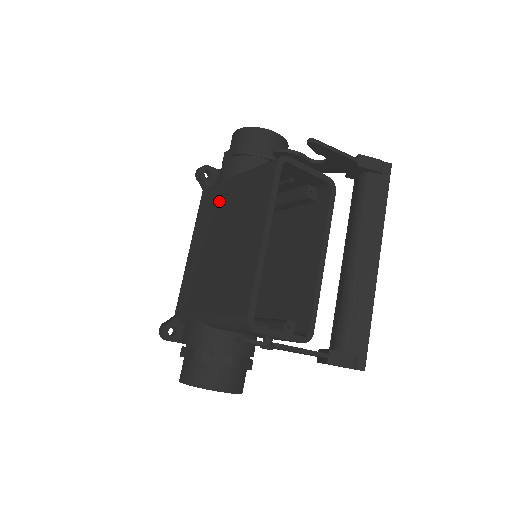
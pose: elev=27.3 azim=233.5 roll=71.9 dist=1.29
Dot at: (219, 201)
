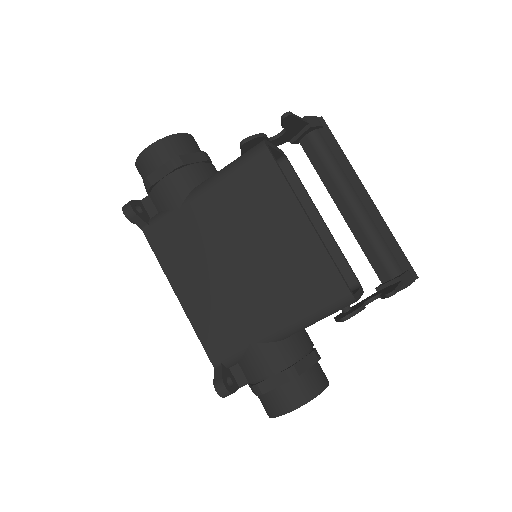
Dot at: (191, 224)
